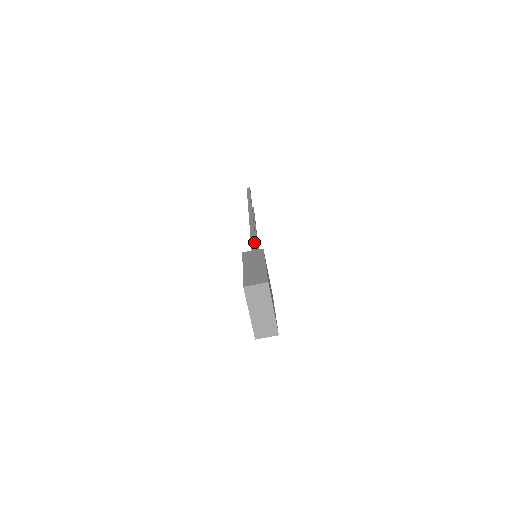
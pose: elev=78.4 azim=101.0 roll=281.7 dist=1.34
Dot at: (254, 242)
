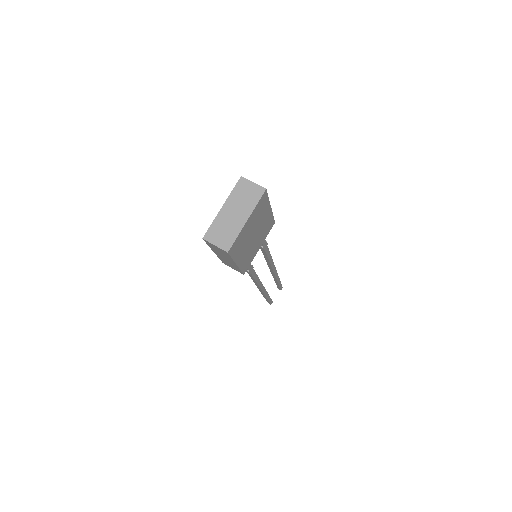
Dot at: occluded
